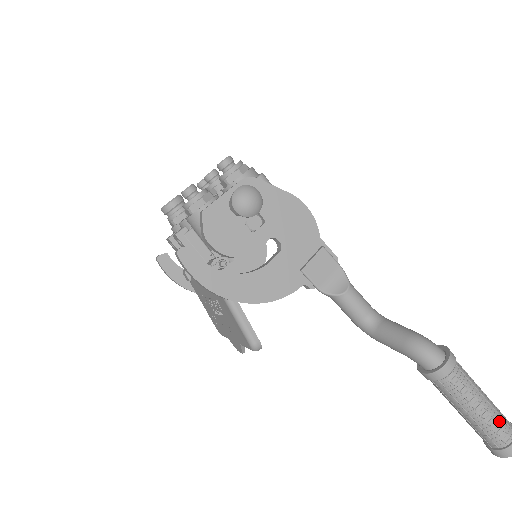
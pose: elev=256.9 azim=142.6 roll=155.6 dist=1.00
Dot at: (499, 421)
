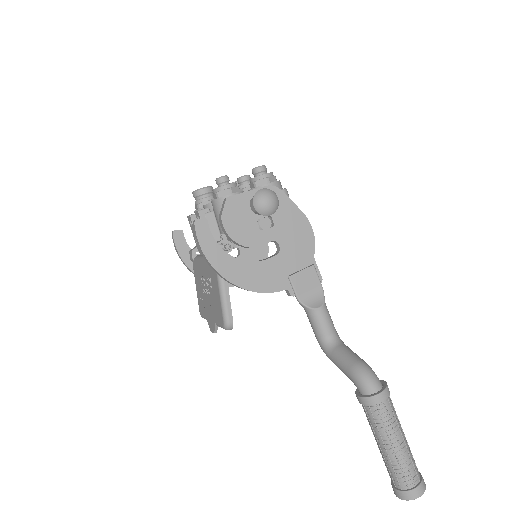
Dot at: (409, 464)
